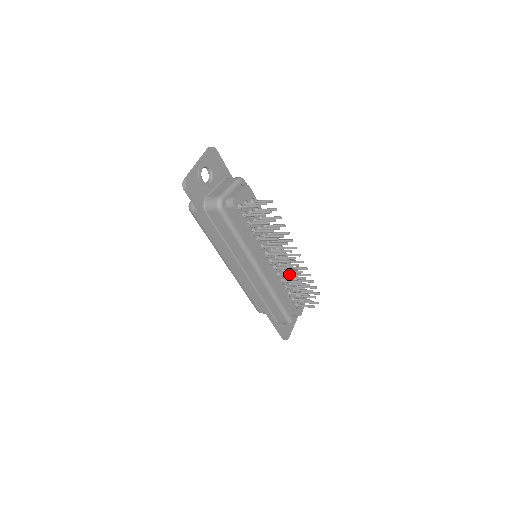
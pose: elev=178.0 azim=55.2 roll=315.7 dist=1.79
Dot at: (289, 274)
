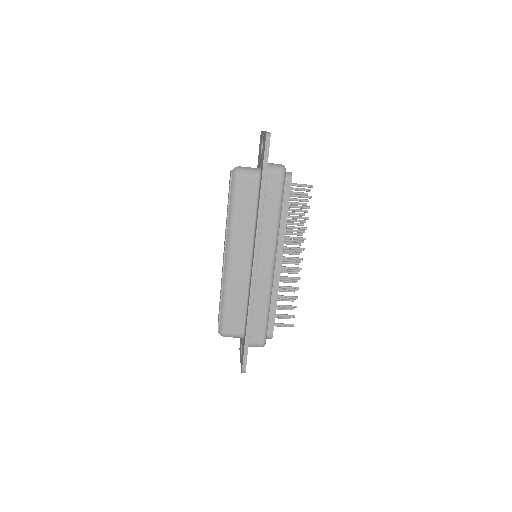
Dot at: occluded
